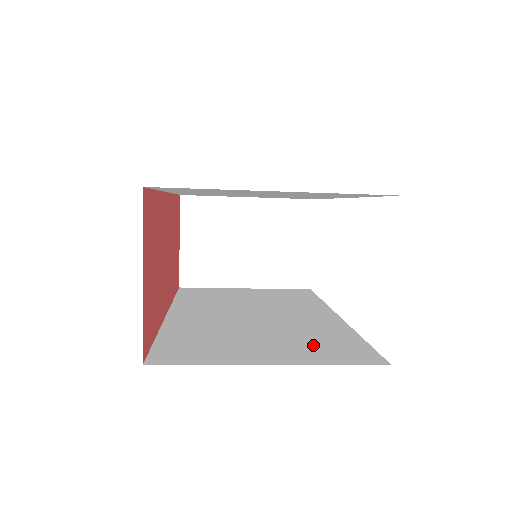
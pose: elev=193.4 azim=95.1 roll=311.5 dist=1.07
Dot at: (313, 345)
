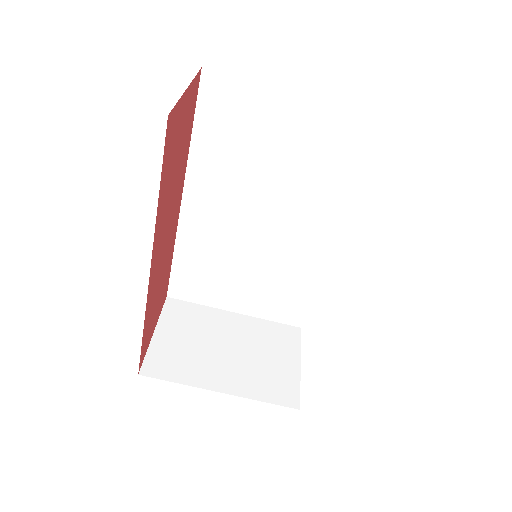
Dot at: occluded
